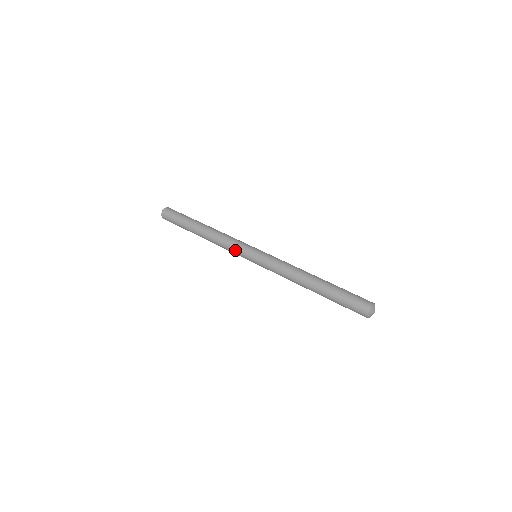
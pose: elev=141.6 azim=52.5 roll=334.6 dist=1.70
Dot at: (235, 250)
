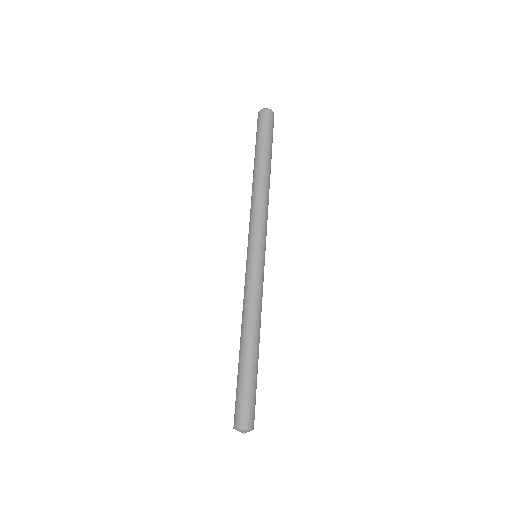
Dot at: (252, 227)
